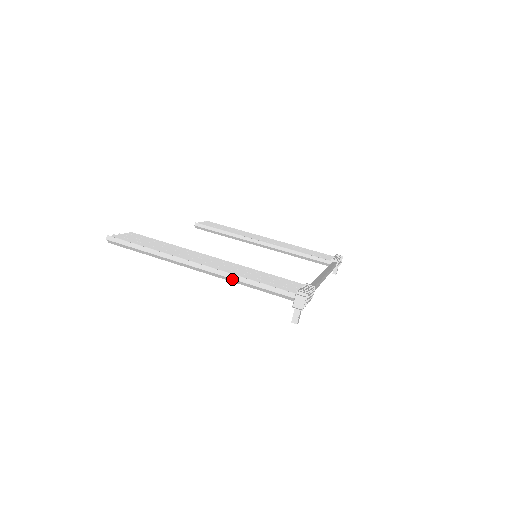
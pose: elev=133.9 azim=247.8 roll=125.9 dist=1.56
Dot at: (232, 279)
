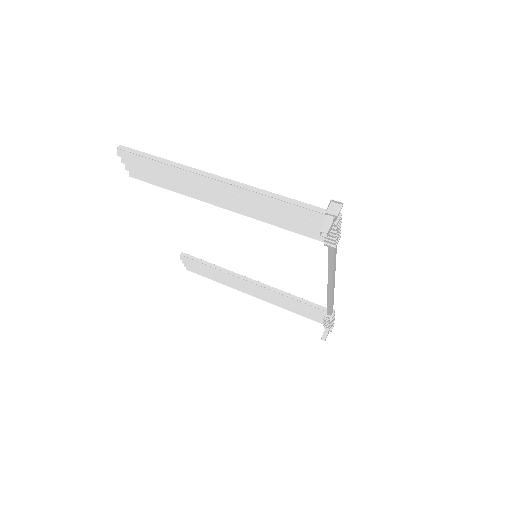
Dot at: (254, 193)
